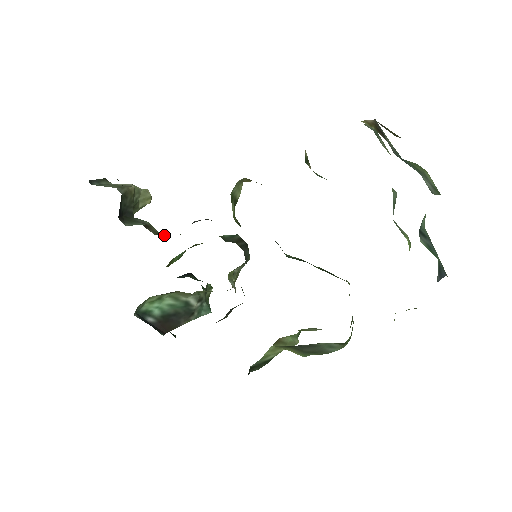
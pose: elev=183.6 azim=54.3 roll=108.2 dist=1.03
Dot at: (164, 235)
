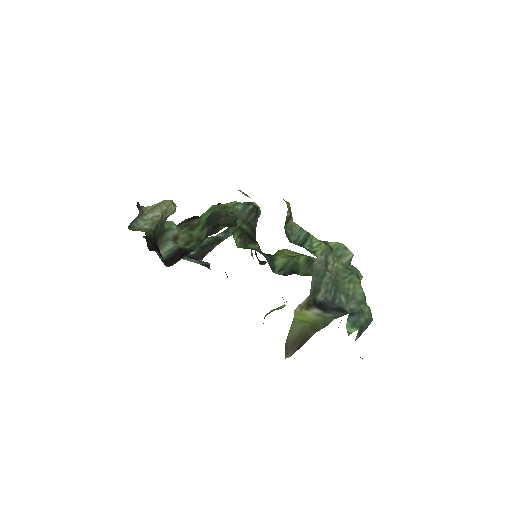
Dot at: (189, 241)
